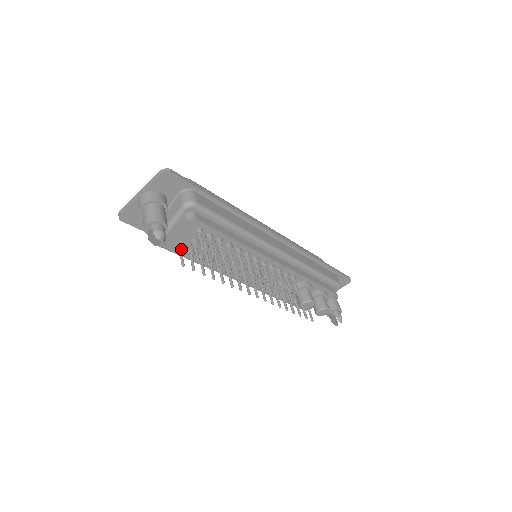
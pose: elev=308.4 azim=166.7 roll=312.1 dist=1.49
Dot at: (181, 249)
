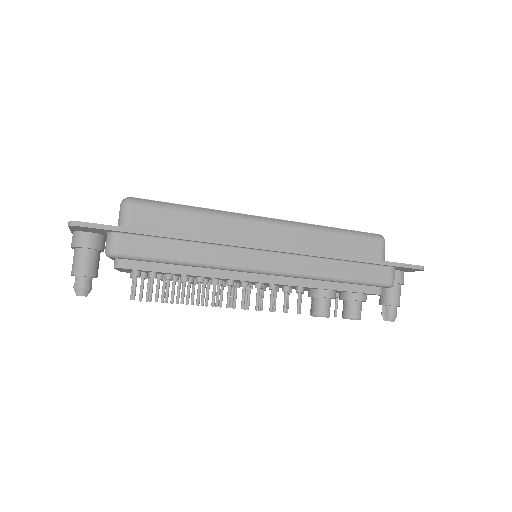
Dot at: occluded
